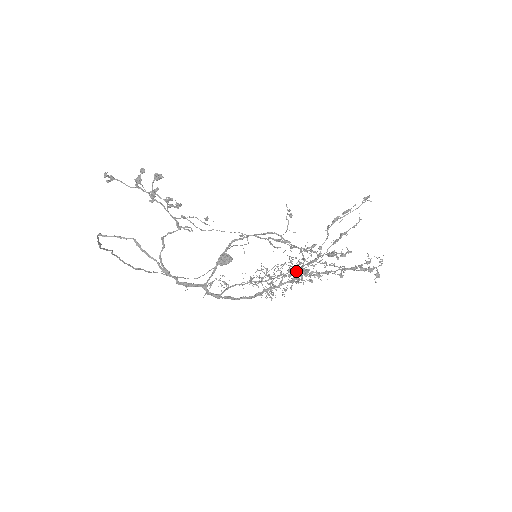
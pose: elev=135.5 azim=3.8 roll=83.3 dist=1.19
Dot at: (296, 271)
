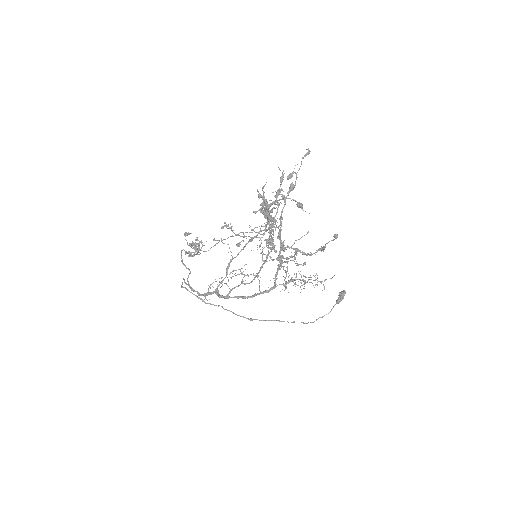
Dot at: (279, 251)
